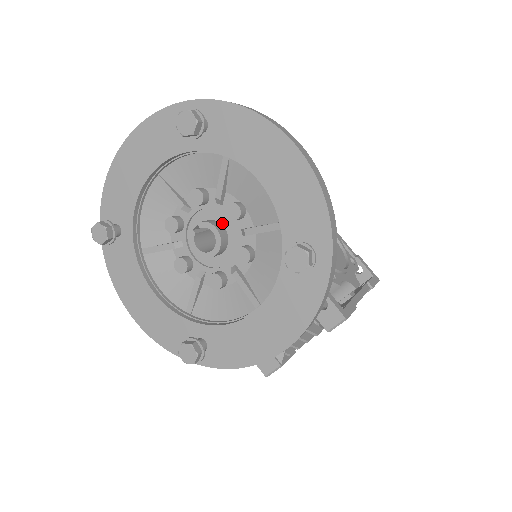
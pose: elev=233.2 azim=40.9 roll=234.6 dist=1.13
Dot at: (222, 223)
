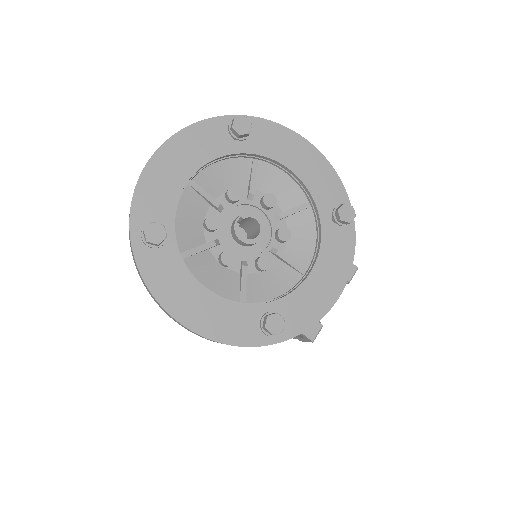
Dot at: occluded
